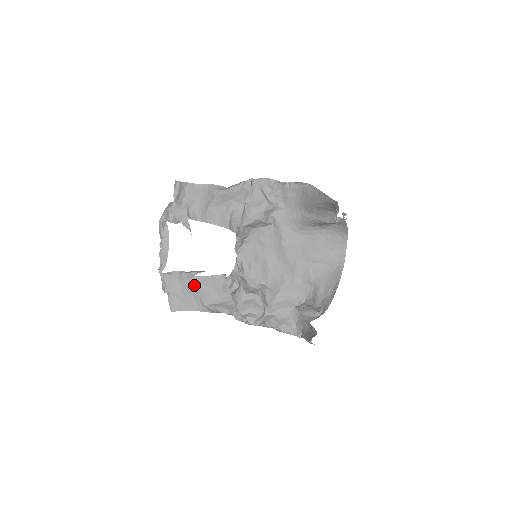
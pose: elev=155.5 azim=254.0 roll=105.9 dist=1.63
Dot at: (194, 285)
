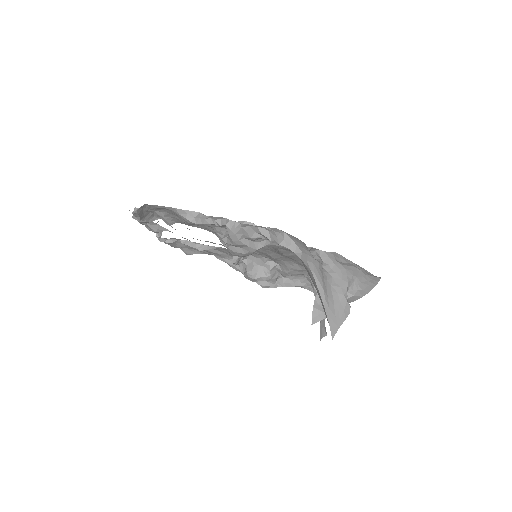
Dot at: occluded
